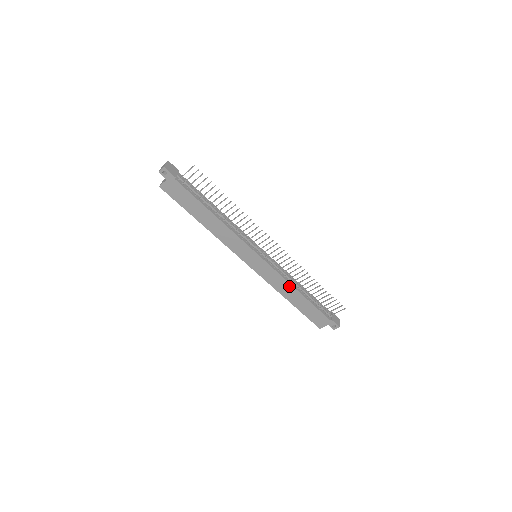
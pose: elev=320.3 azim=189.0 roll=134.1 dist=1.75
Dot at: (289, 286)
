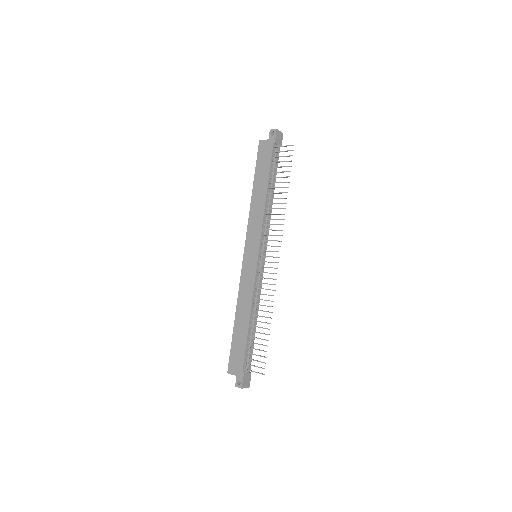
Dot at: (249, 304)
